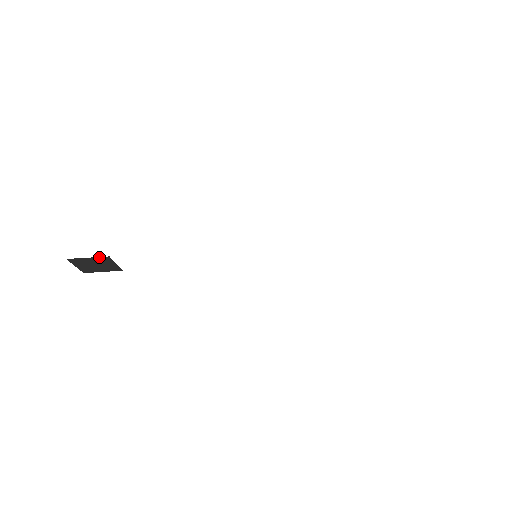
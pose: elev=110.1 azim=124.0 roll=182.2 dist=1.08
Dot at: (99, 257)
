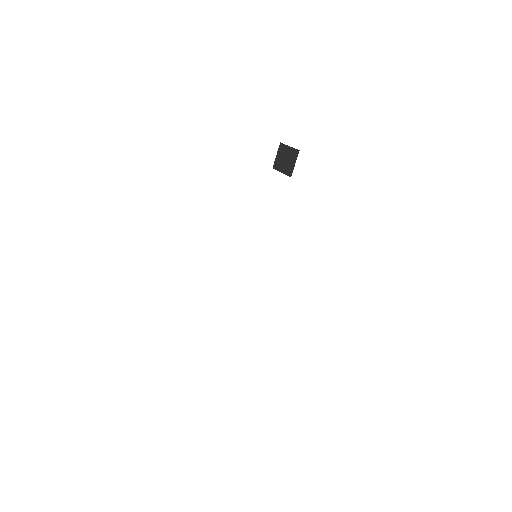
Dot at: occluded
